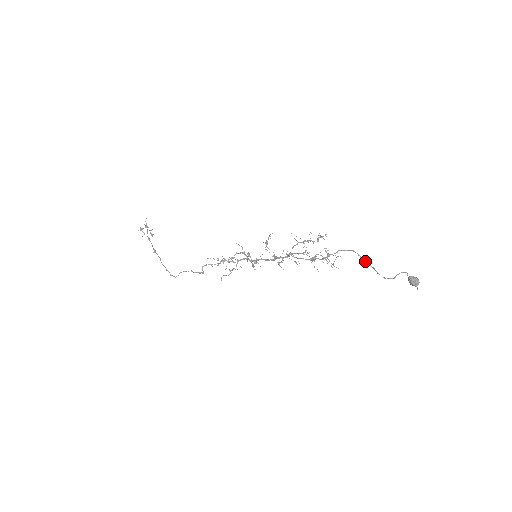
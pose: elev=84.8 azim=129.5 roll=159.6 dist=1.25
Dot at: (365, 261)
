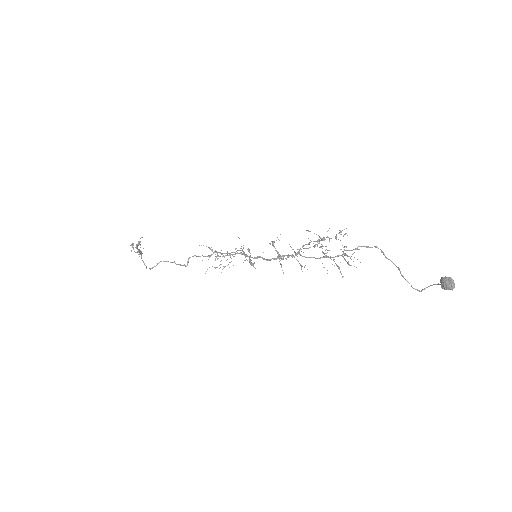
Dot at: occluded
